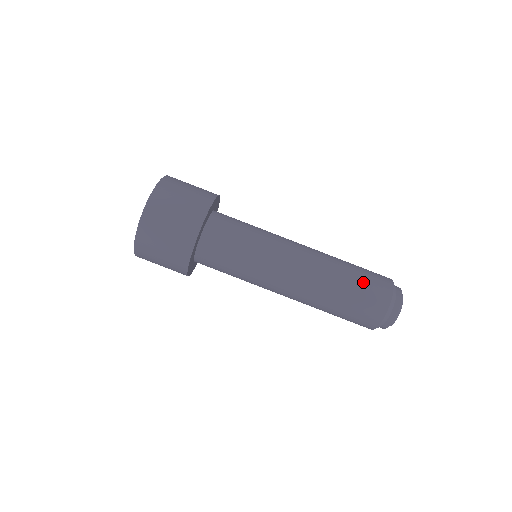
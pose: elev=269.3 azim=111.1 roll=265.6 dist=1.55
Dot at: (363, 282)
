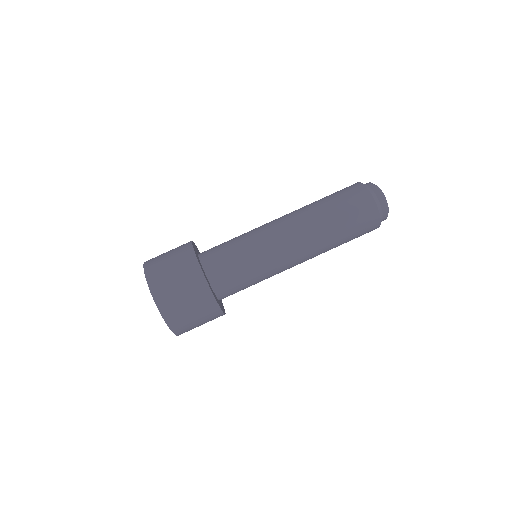
Dot at: (337, 195)
